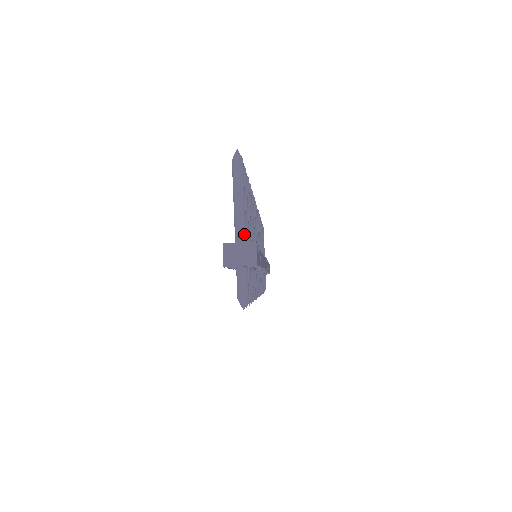
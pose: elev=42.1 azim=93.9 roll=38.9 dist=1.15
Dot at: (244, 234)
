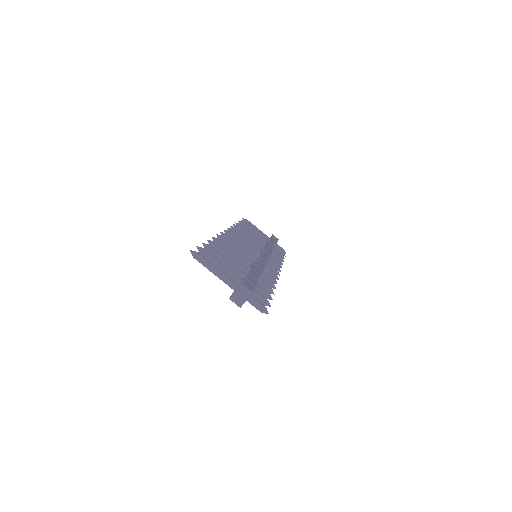
Dot at: (233, 283)
